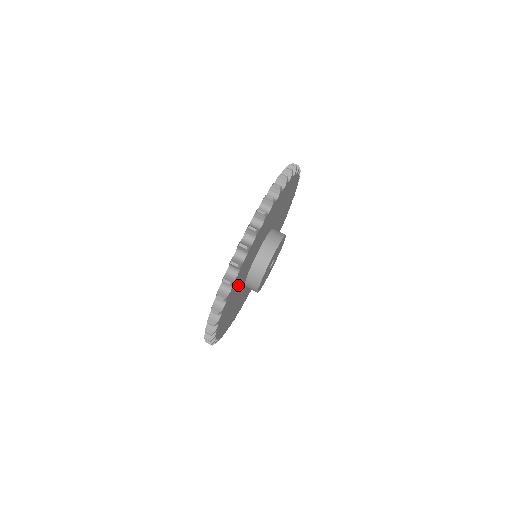
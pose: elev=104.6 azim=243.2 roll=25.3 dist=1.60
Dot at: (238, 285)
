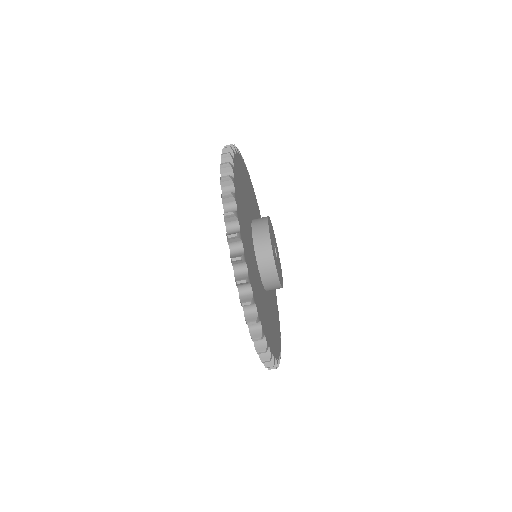
Dot at: (262, 306)
